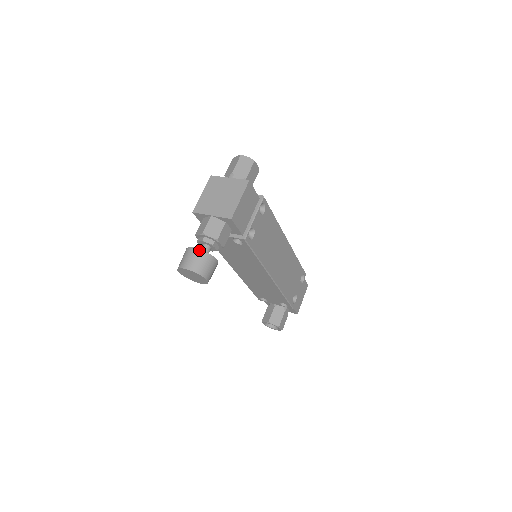
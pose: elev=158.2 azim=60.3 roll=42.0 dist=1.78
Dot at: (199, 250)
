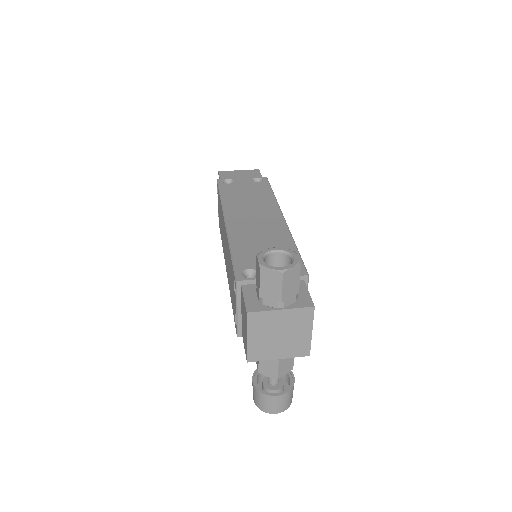
Dot at: (284, 395)
